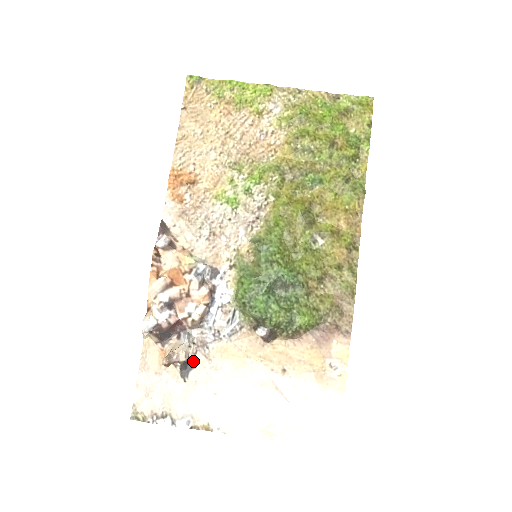
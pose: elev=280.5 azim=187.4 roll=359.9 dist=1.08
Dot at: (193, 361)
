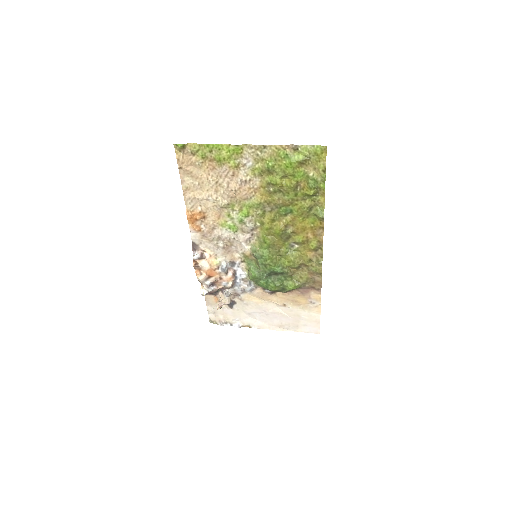
Dot at: (234, 301)
